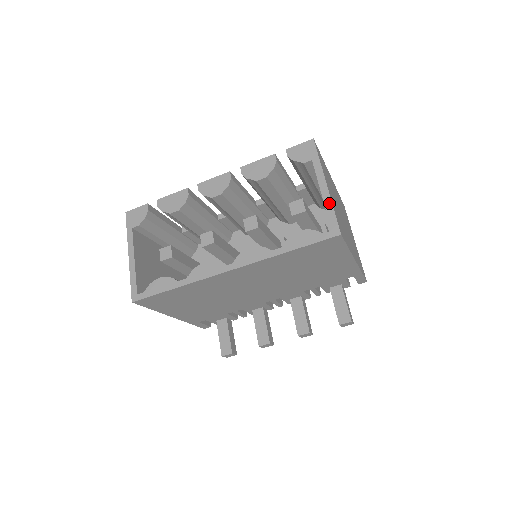
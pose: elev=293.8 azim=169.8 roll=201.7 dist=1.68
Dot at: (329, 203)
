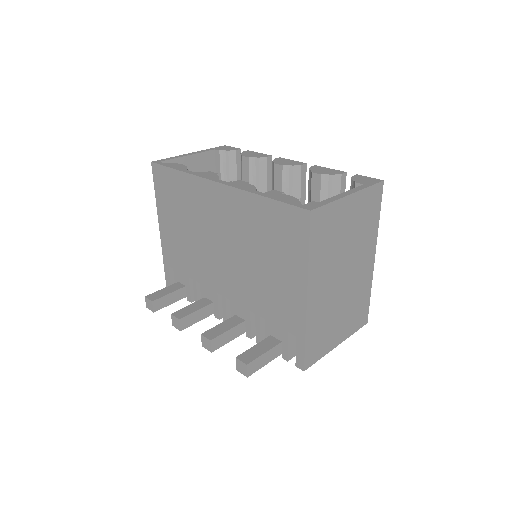
Dot at: (334, 199)
